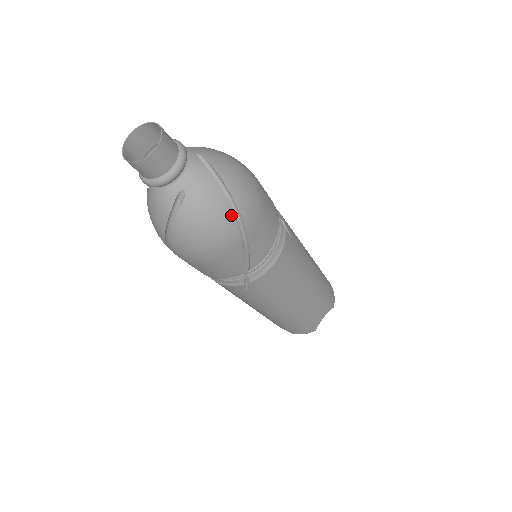
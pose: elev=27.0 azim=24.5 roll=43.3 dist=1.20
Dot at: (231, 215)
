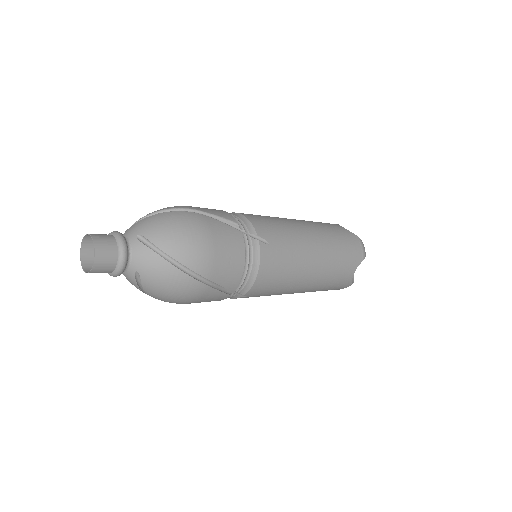
Dot at: (183, 275)
